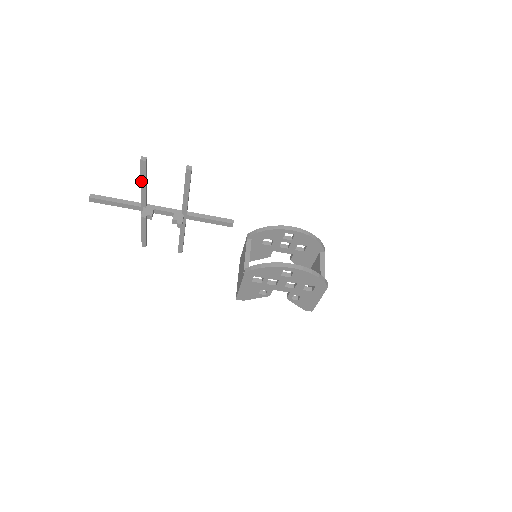
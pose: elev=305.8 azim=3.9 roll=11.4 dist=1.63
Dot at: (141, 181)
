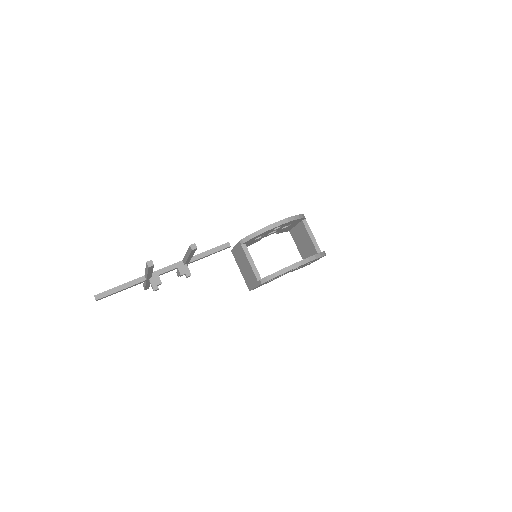
Dot at: (148, 273)
